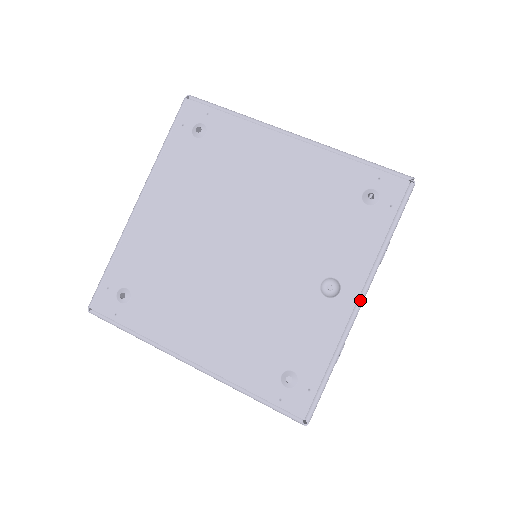
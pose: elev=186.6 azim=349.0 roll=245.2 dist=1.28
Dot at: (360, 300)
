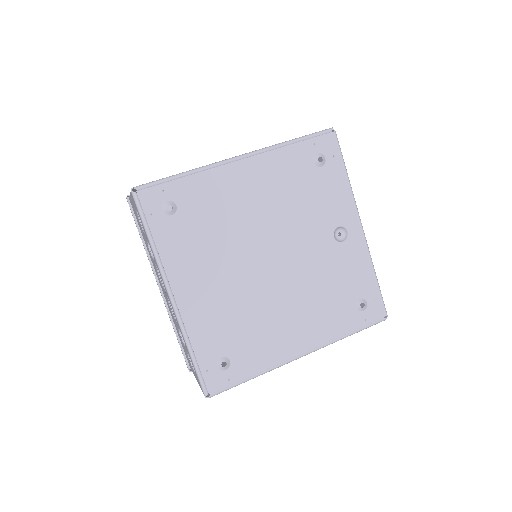
Dot at: (361, 226)
